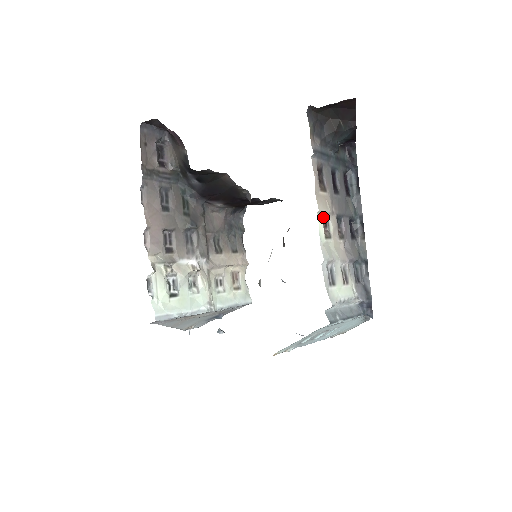
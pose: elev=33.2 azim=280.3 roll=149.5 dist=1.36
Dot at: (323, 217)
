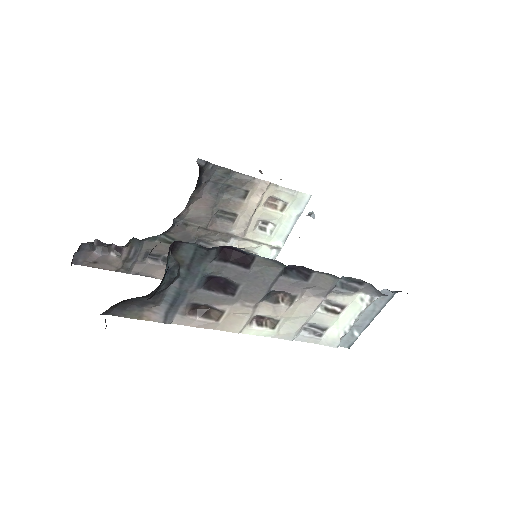
Dot at: (250, 321)
